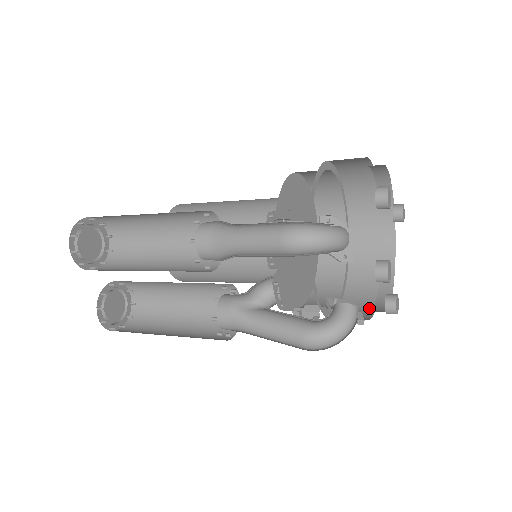
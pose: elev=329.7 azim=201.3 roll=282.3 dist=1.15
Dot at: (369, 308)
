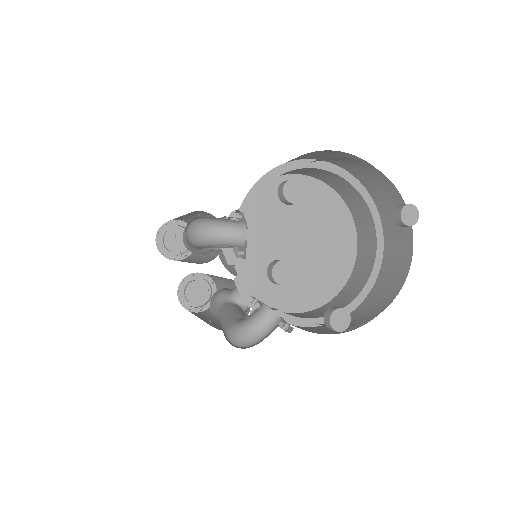
Dot at: (354, 326)
